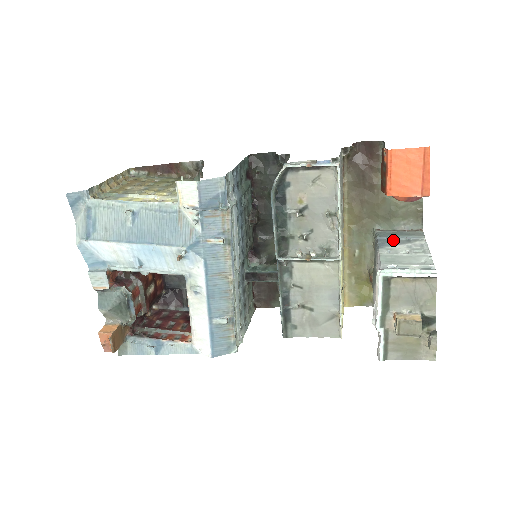
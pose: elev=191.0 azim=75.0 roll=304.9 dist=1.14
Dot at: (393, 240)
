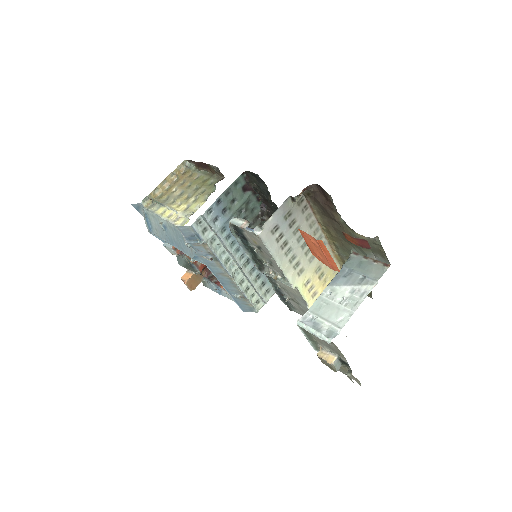
Dot at: (350, 275)
